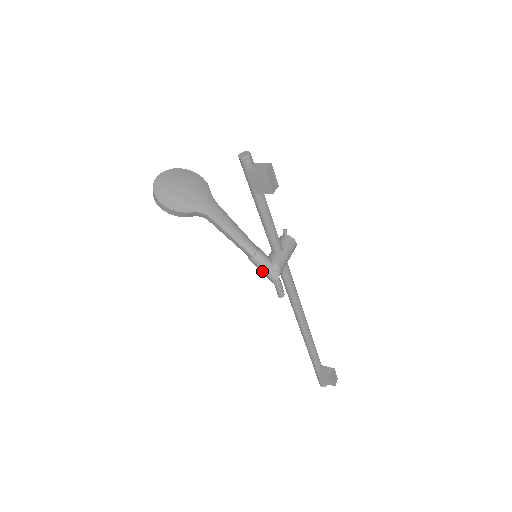
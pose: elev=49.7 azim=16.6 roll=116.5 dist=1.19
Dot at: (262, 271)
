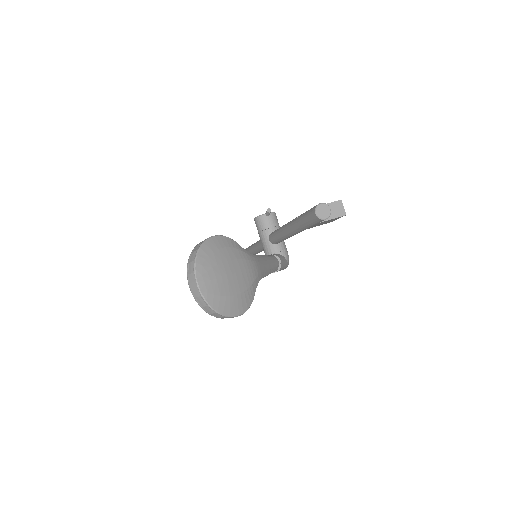
Dot at: occluded
